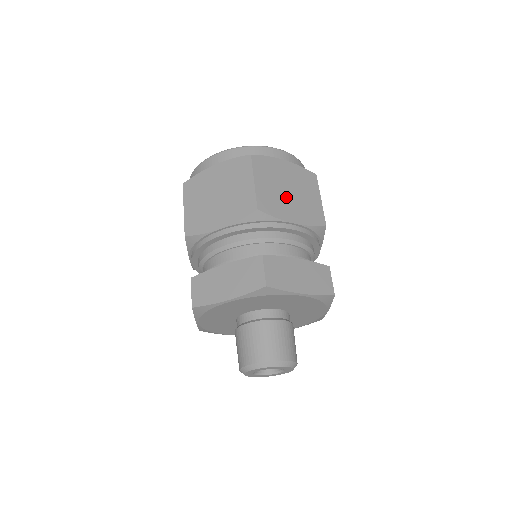
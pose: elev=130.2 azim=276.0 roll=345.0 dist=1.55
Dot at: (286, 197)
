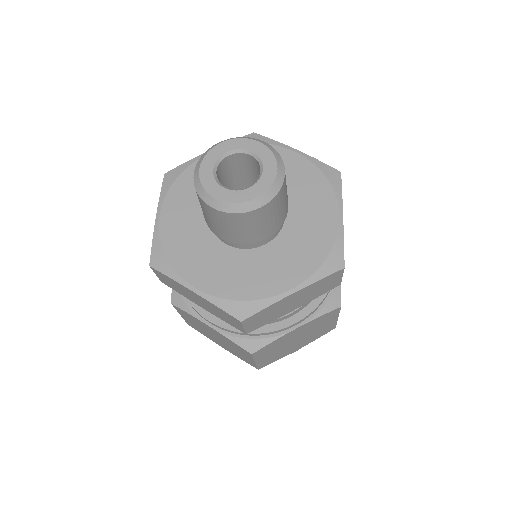
Dot at: occluded
